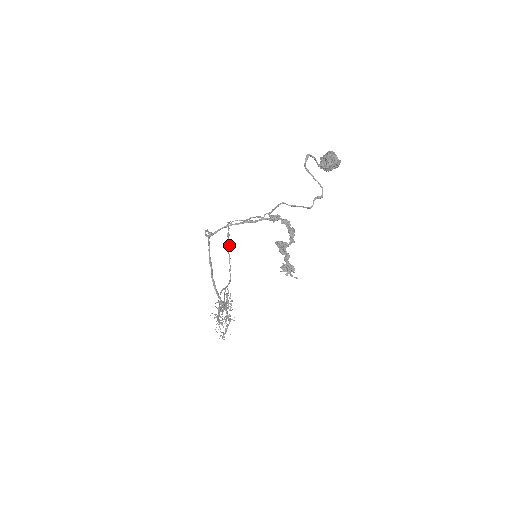
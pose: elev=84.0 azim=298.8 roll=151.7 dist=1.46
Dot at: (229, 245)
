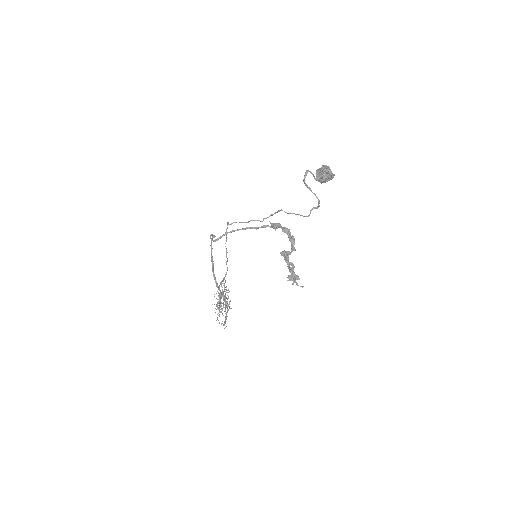
Dot at: (226, 241)
